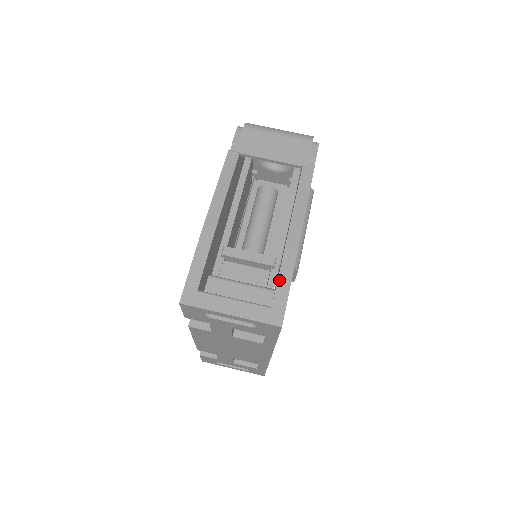
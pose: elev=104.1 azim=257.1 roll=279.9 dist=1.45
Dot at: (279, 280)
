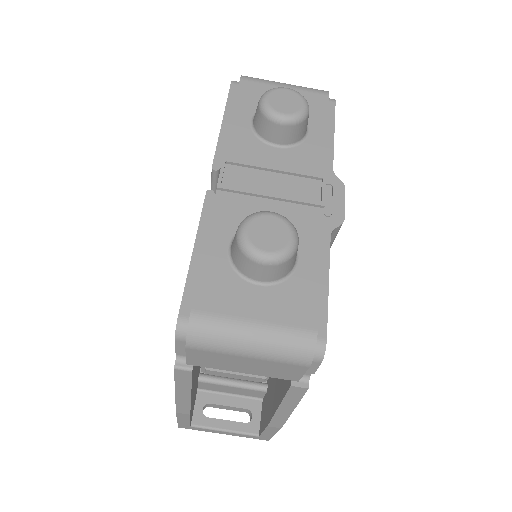
Dot at: (264, 433)
